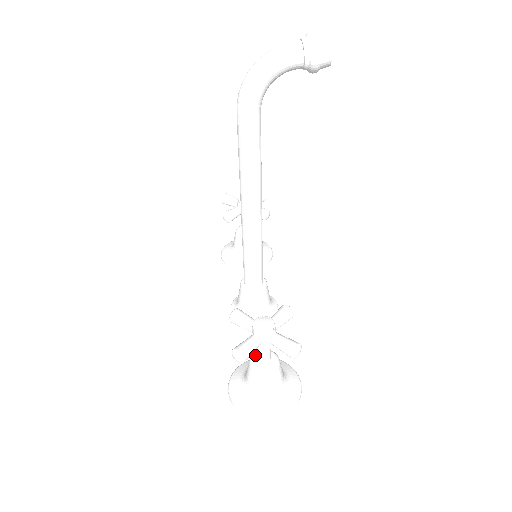
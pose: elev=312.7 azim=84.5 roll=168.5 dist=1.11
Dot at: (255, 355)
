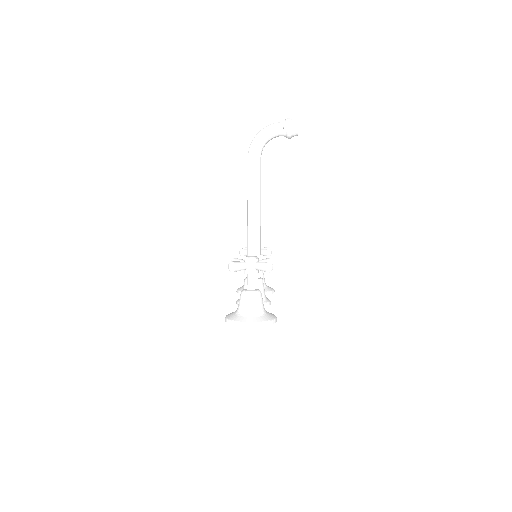
Dot at: (245, 289)
